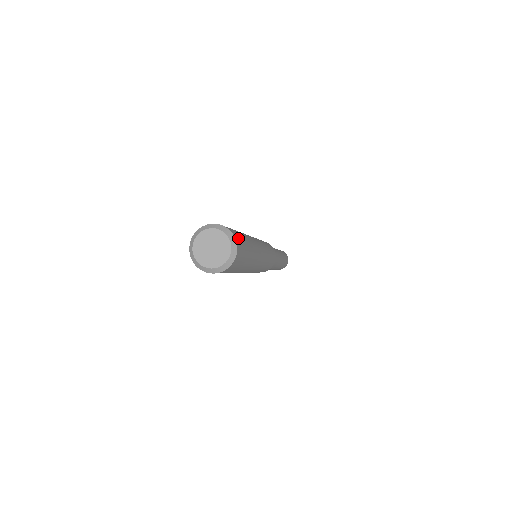
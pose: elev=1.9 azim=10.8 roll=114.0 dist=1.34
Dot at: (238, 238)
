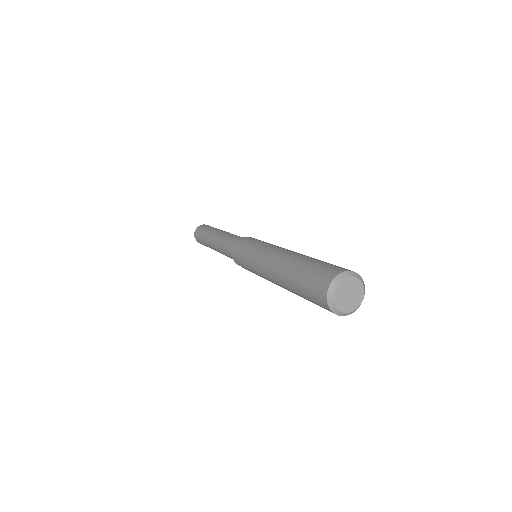
Dot at: (342, 268)
